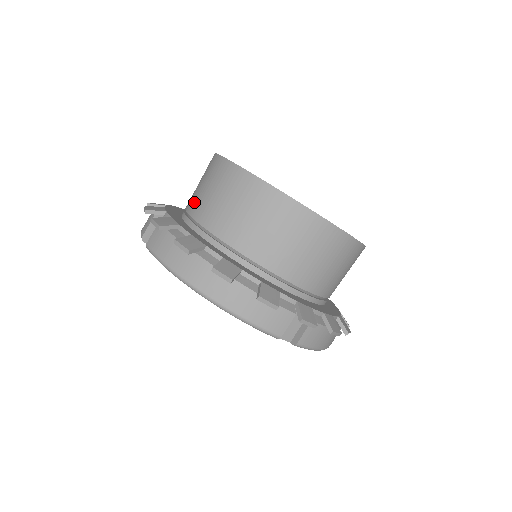
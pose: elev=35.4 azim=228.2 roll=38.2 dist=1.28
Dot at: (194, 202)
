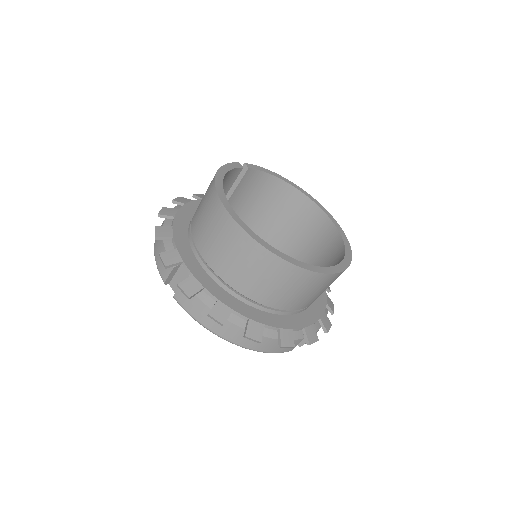
Dot at: (207, 249)
